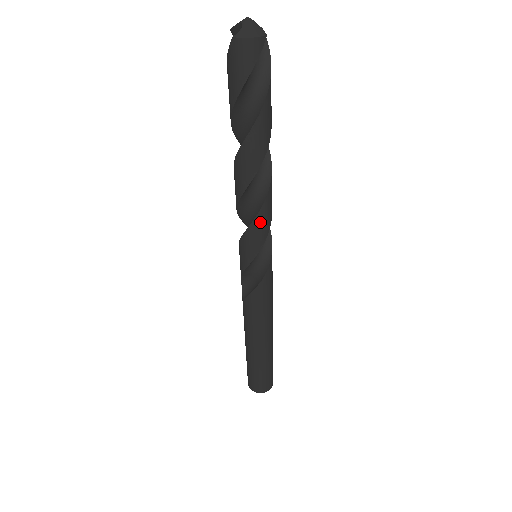
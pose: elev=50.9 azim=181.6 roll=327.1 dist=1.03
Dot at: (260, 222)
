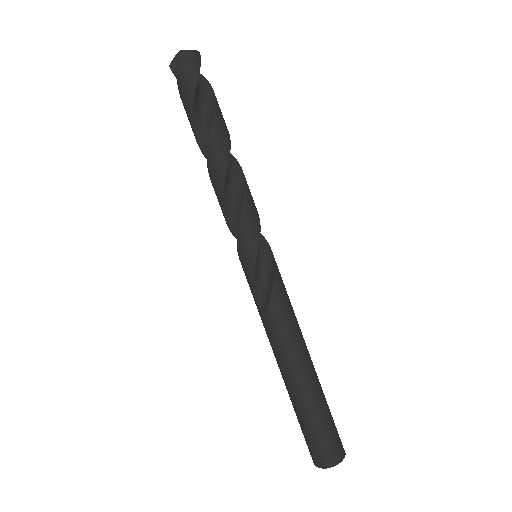
Dot at: (249, 201)
